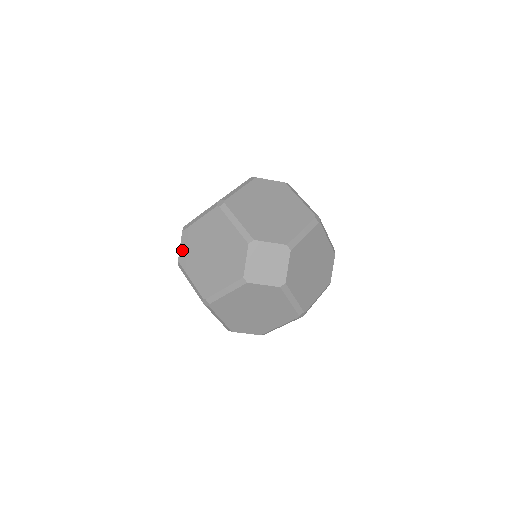
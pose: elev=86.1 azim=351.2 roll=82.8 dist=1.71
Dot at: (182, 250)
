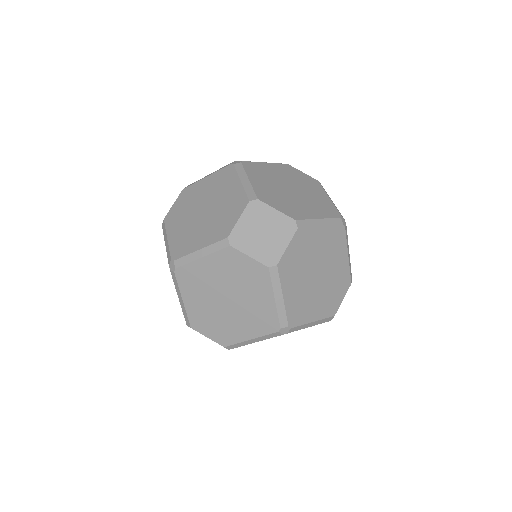
Dot at: (174, 208)
